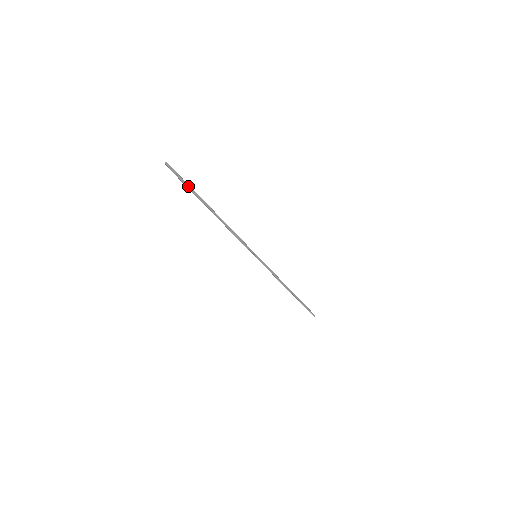
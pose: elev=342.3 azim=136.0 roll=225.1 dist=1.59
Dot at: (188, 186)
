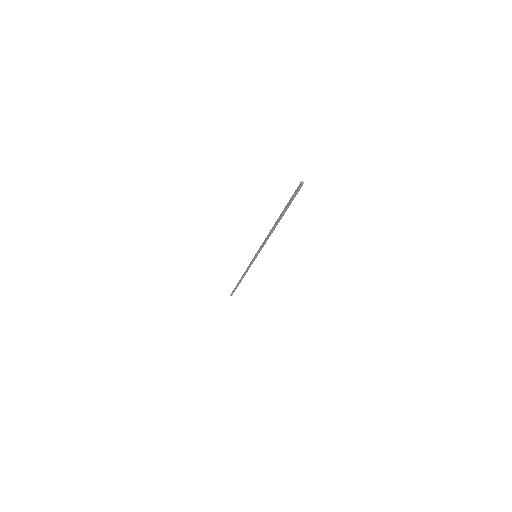
Dot at: (290, 203)
